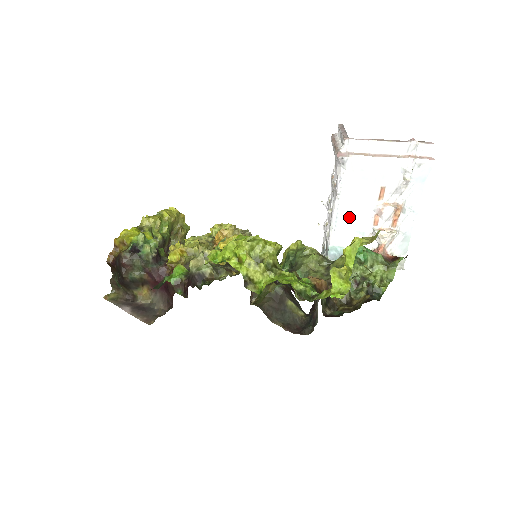
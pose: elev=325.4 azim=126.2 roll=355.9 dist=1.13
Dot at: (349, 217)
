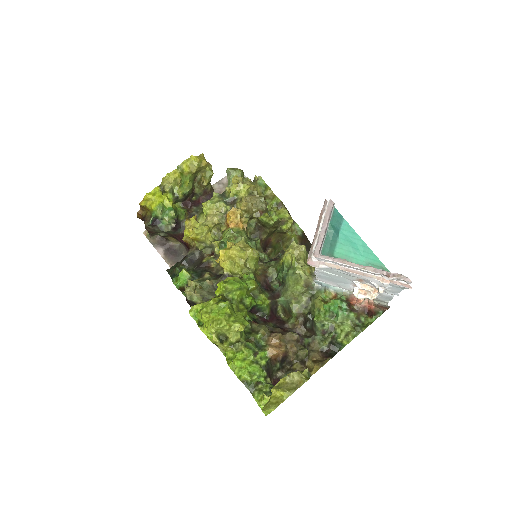
Dot at: (330, 278)
